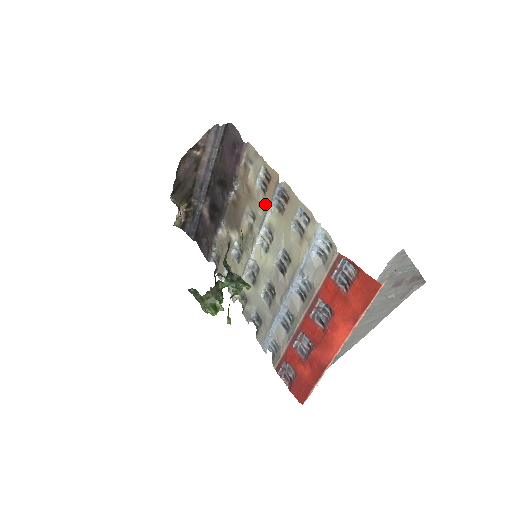
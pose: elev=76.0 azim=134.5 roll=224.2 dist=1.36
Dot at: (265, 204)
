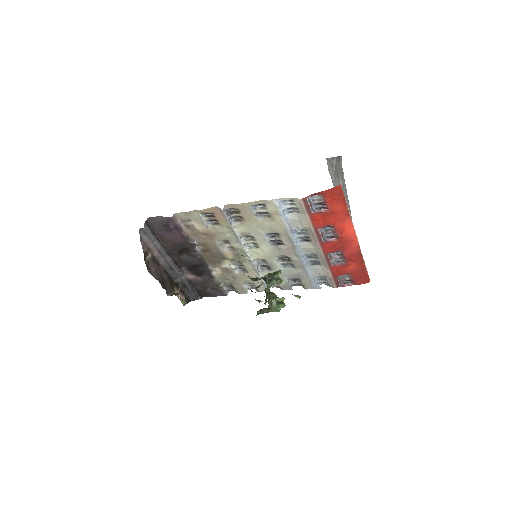
Dot at: (226, 228)
